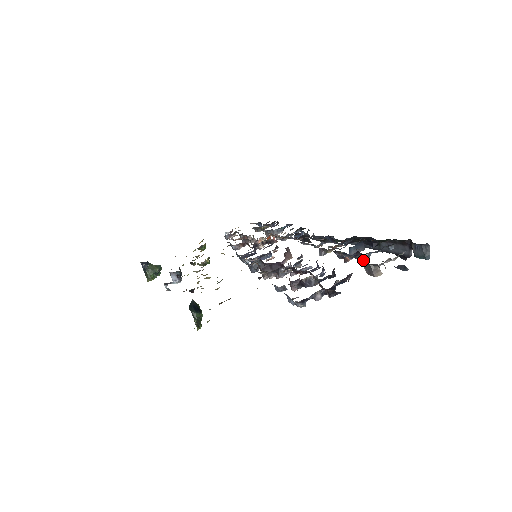
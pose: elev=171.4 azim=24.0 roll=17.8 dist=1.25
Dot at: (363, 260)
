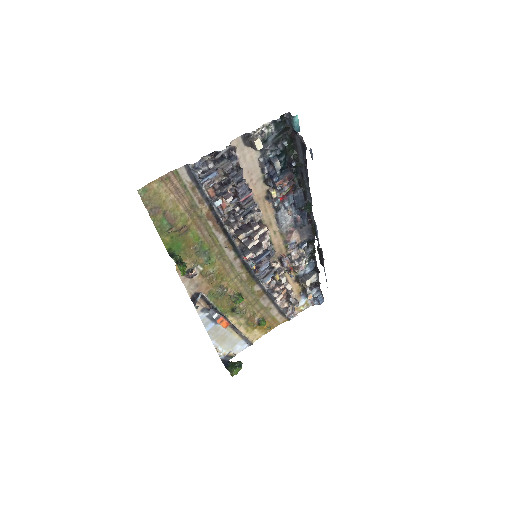
Dot at: (273, 163)
